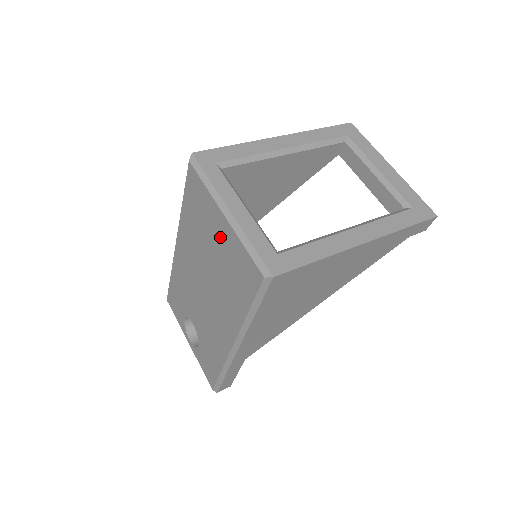
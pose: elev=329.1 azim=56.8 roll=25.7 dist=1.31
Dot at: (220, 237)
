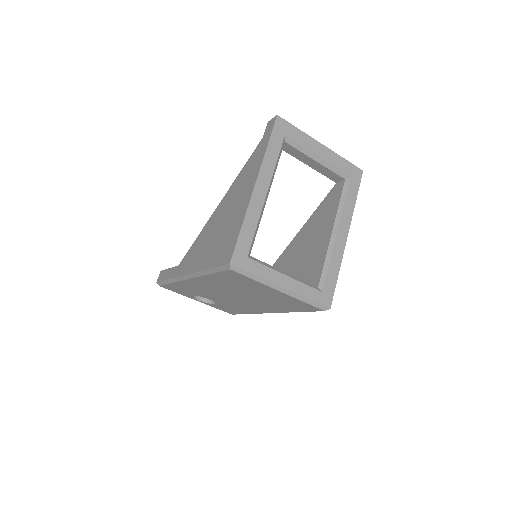
Dot at: (271, 294)
